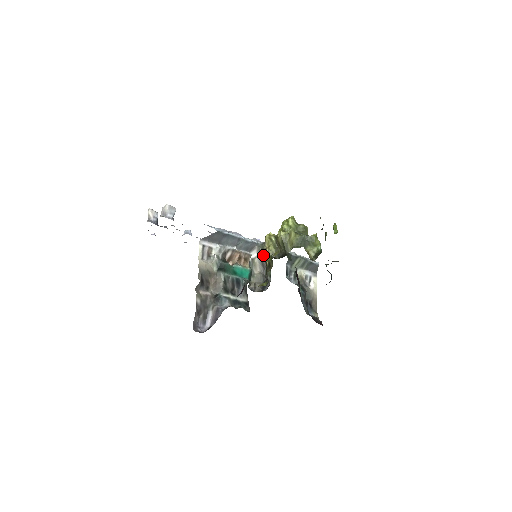
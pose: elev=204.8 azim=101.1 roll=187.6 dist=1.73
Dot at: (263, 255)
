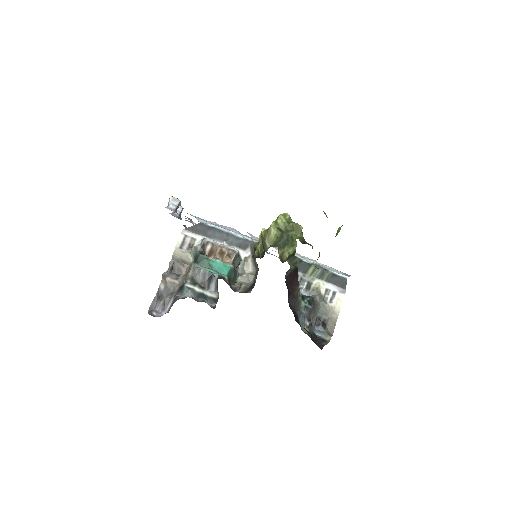
Dot at: occluded
